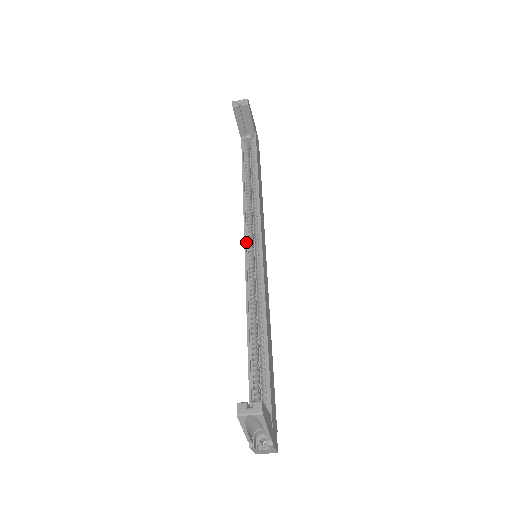
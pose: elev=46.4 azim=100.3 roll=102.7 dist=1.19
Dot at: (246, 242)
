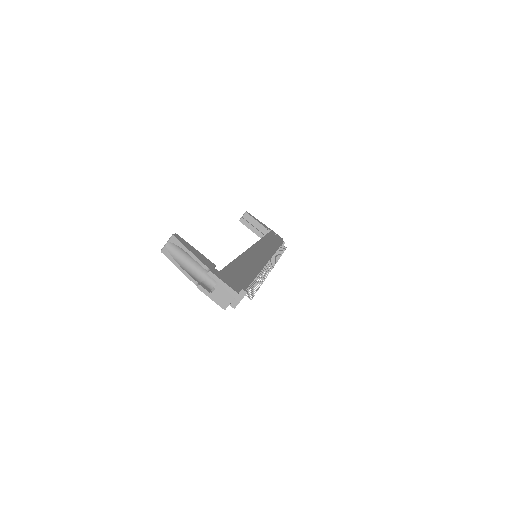
Dot at: occluded
